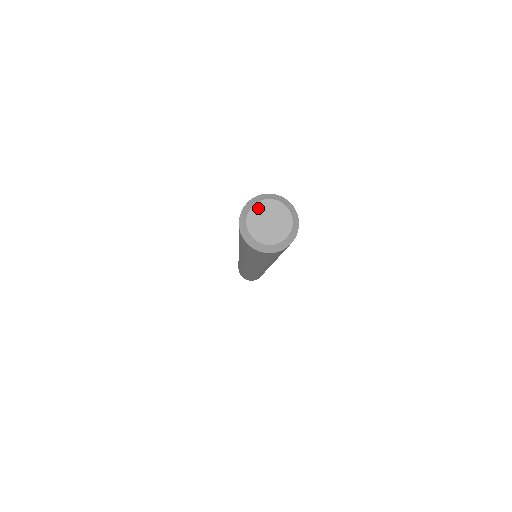
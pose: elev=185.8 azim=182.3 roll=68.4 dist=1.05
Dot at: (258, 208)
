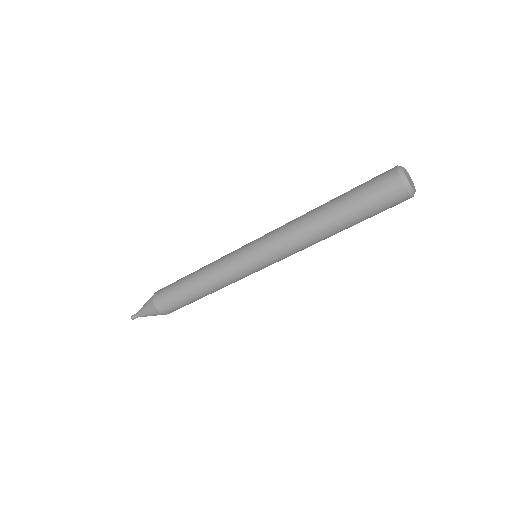
Dot at: (407, 172)
